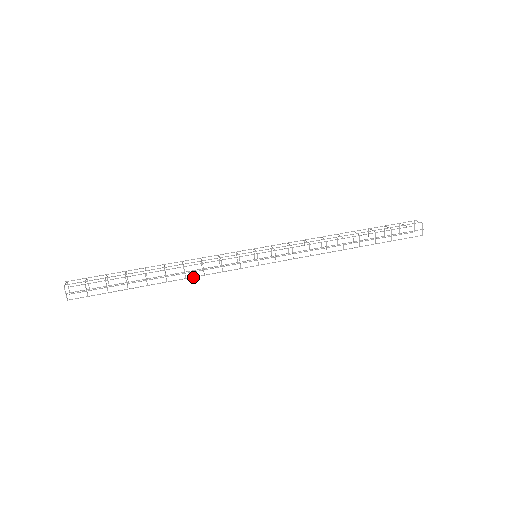
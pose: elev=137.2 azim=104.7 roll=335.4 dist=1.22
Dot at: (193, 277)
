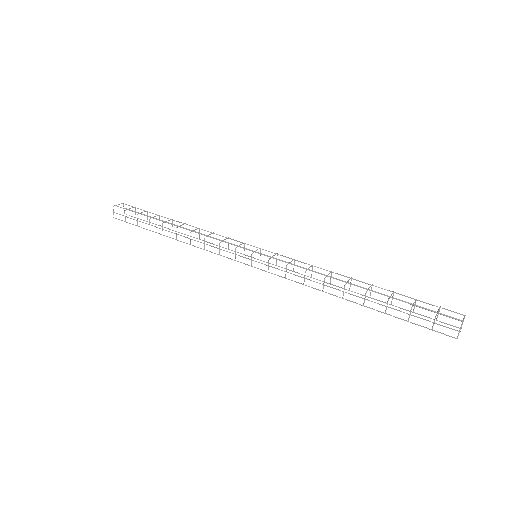
Dot at: occluded
